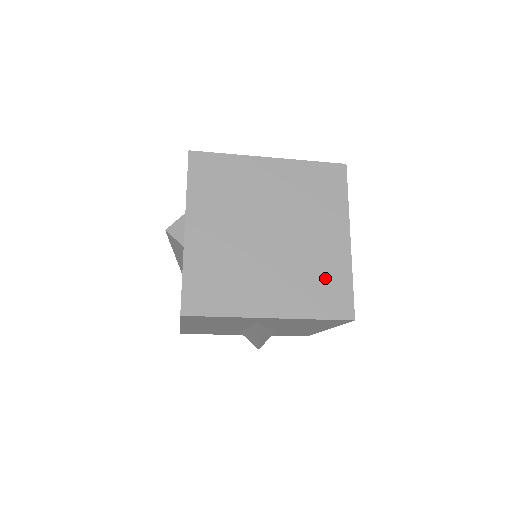
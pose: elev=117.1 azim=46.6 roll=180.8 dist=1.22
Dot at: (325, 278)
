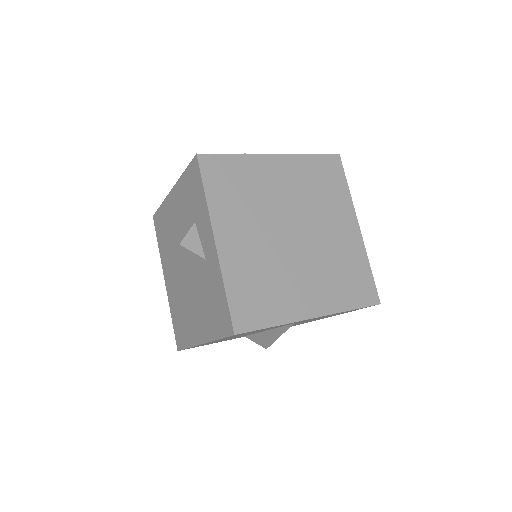
Dot at: (349, 269)
